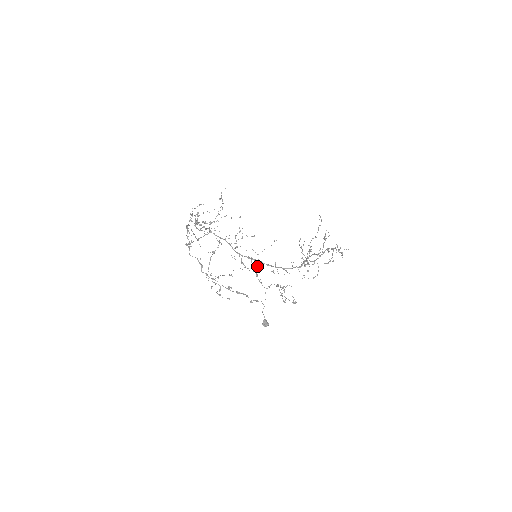
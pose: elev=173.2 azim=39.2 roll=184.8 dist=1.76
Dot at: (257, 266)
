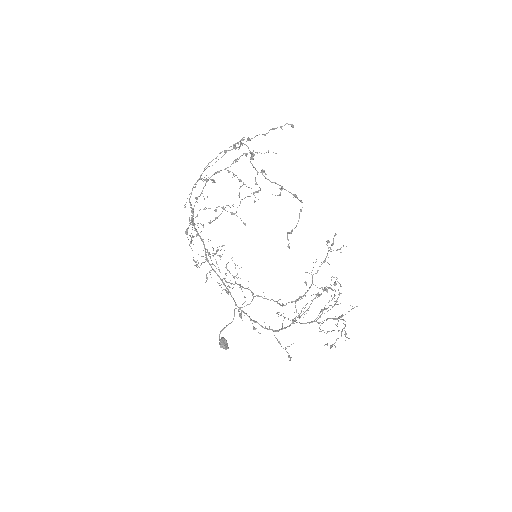
Dot at: occluded
